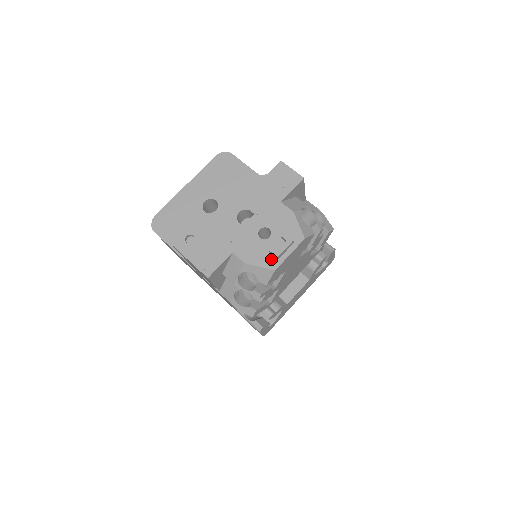
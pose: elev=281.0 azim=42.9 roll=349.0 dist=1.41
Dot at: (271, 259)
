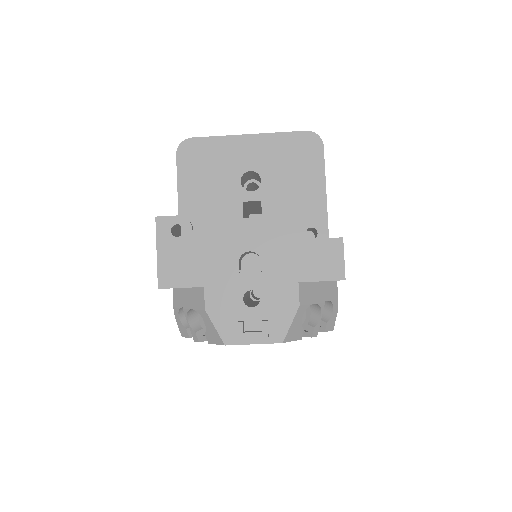
Dot at: (232, 331)
